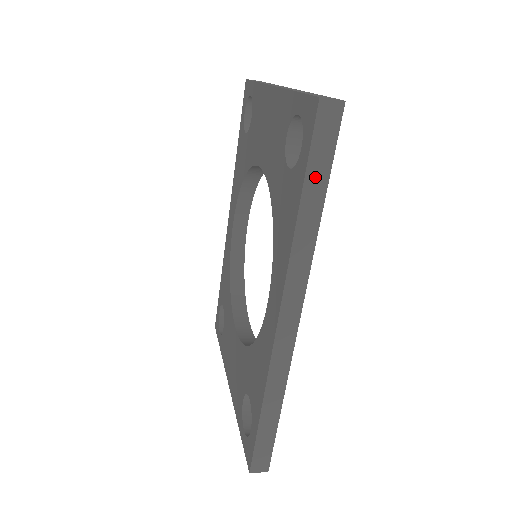
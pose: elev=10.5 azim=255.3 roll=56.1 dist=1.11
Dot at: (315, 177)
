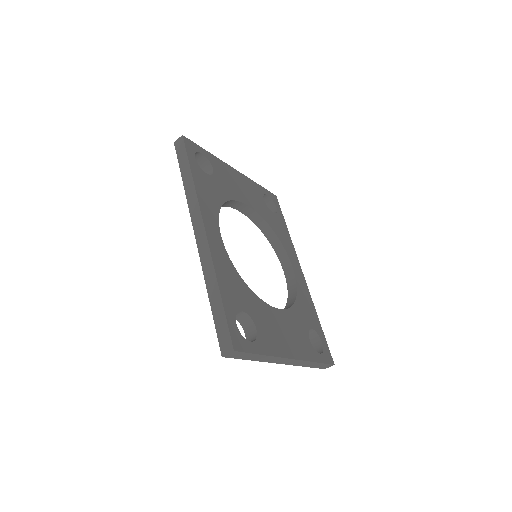
Dot at: (184, 166)
